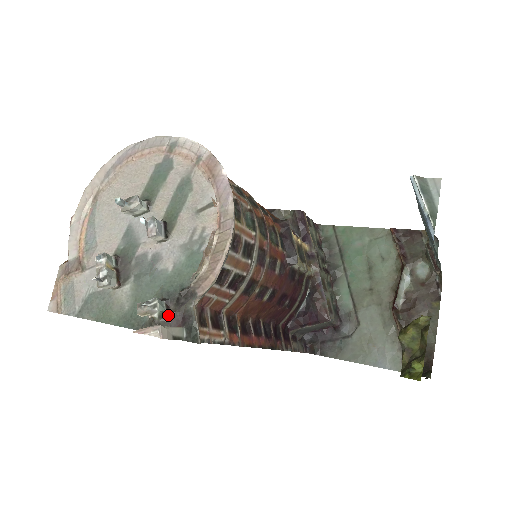
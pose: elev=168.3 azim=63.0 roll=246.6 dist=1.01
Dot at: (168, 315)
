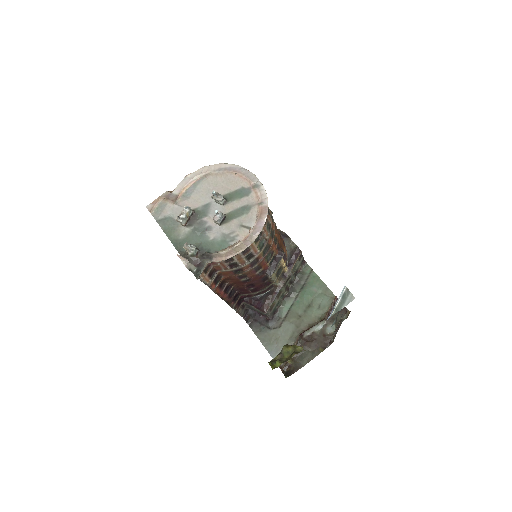
Dot at: (195, 257)
